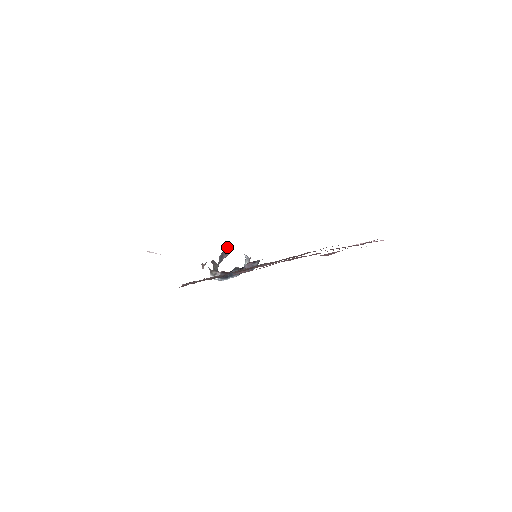
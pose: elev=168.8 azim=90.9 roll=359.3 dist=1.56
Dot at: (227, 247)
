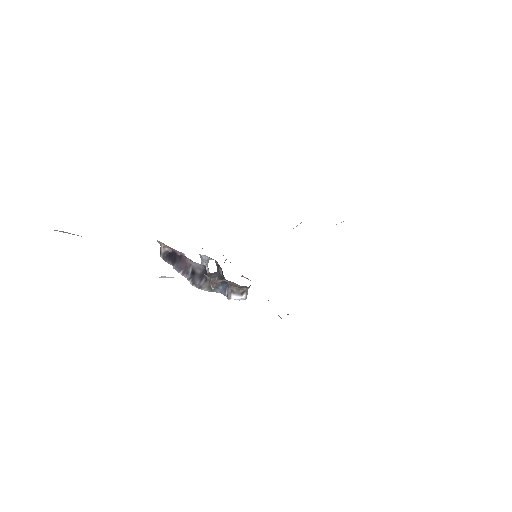
Dot at: occluded
